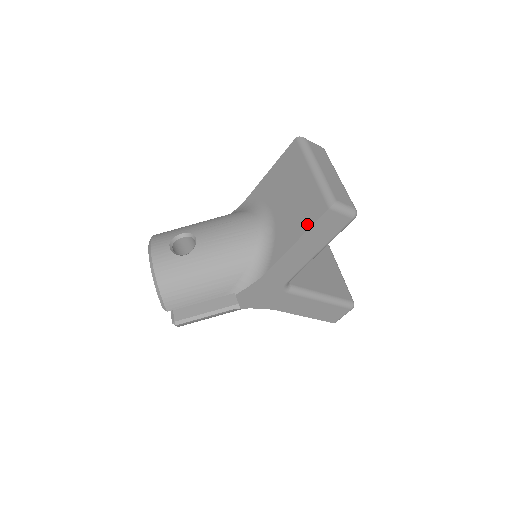
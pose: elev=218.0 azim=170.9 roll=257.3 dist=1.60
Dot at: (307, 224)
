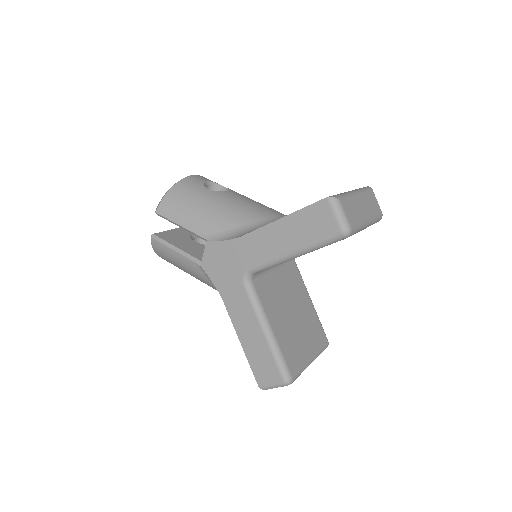
Dot at: (302, 208)
